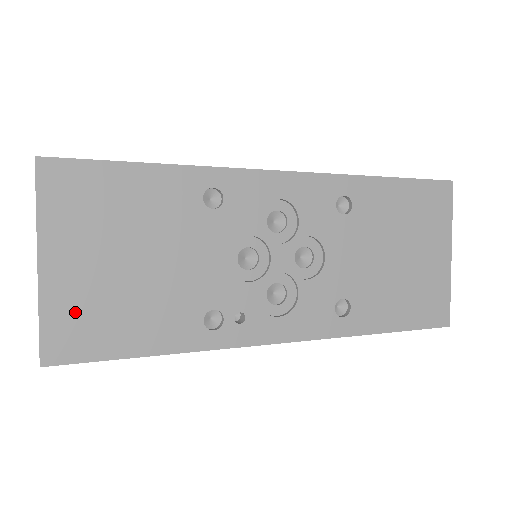
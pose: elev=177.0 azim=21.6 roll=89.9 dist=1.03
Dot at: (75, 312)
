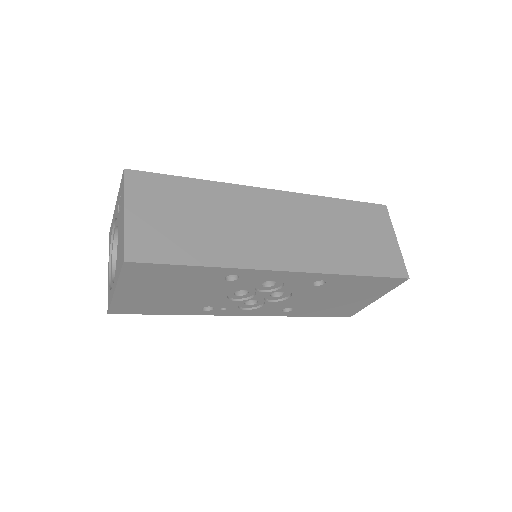
Dot at: (131, 303)
